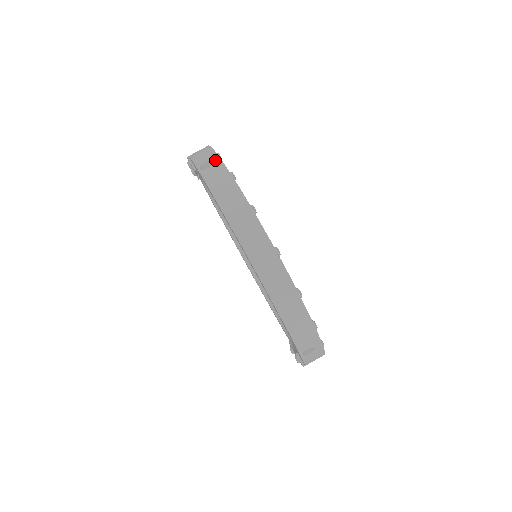
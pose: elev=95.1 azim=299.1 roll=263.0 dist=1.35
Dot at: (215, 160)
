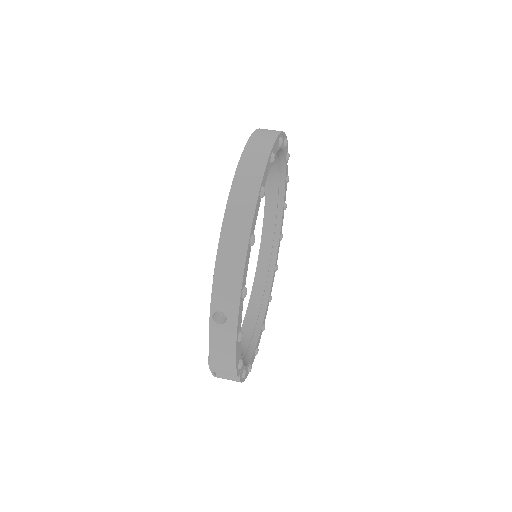
Dot at: occluded
